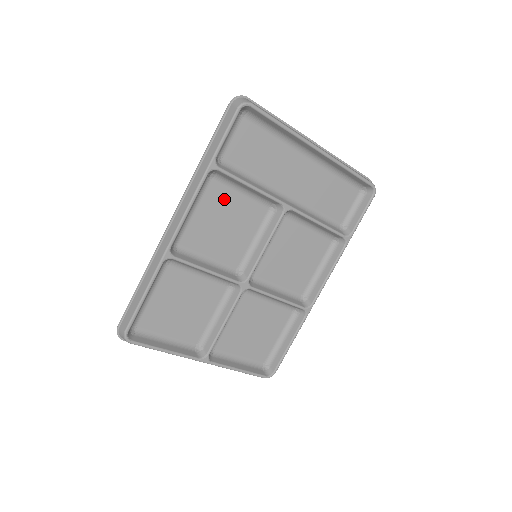
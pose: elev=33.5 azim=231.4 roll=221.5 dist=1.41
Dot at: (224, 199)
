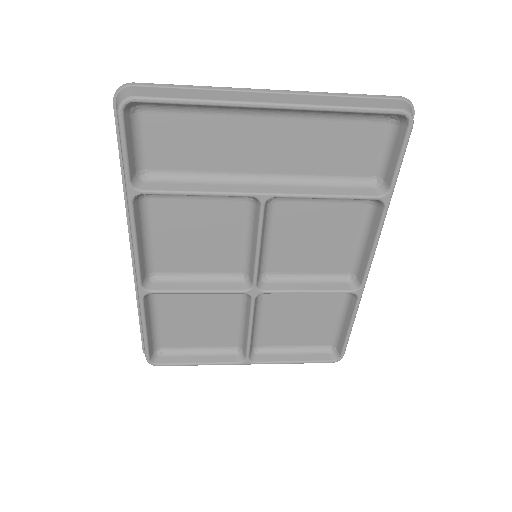
Dot at: (179, 212)
